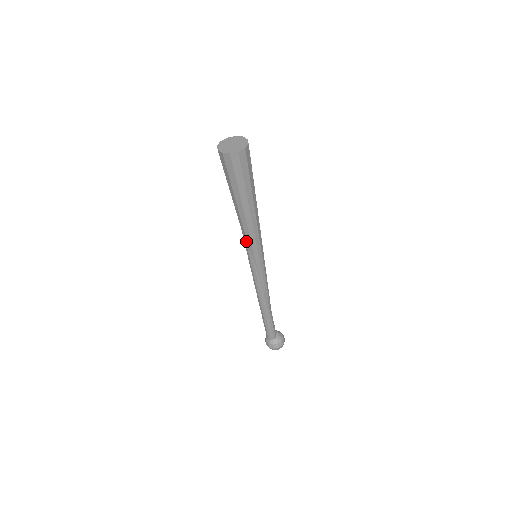
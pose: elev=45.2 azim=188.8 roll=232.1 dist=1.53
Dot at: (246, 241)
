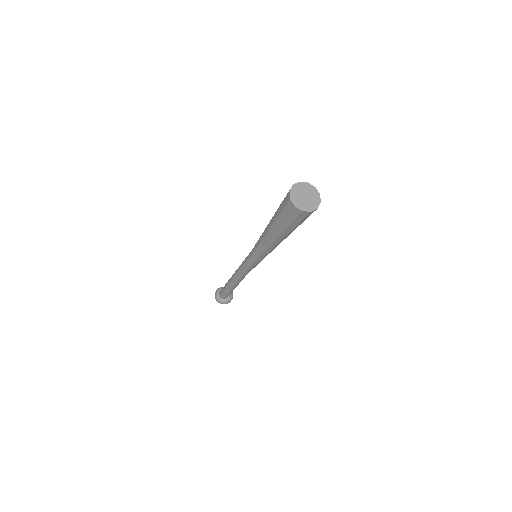
Dot at: (261, 253)
